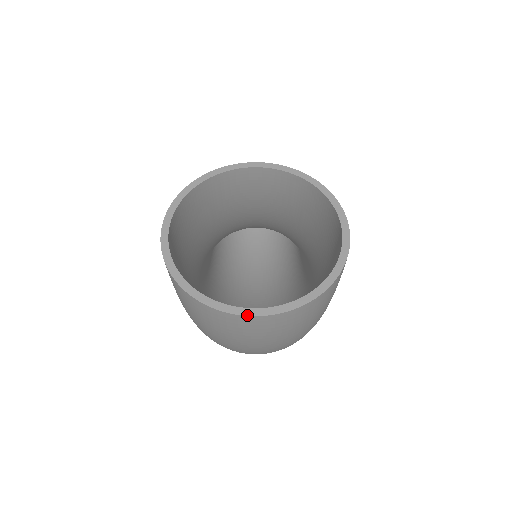
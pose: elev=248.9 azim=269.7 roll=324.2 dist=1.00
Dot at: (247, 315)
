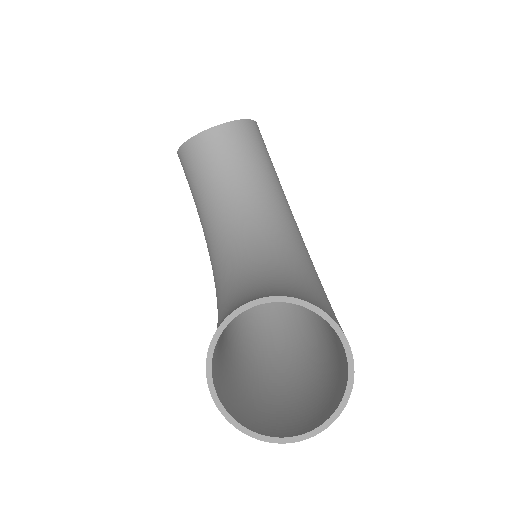
Dot at: occluded
